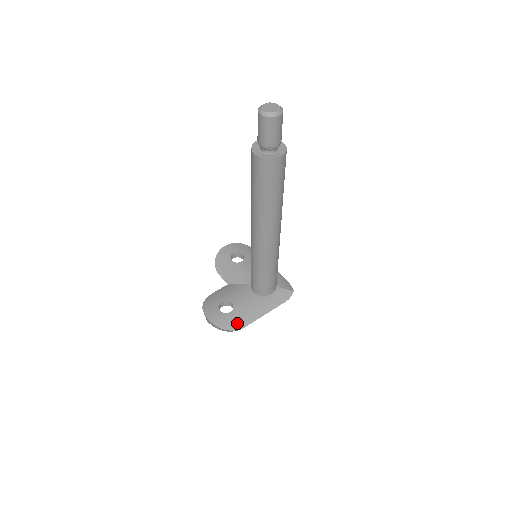
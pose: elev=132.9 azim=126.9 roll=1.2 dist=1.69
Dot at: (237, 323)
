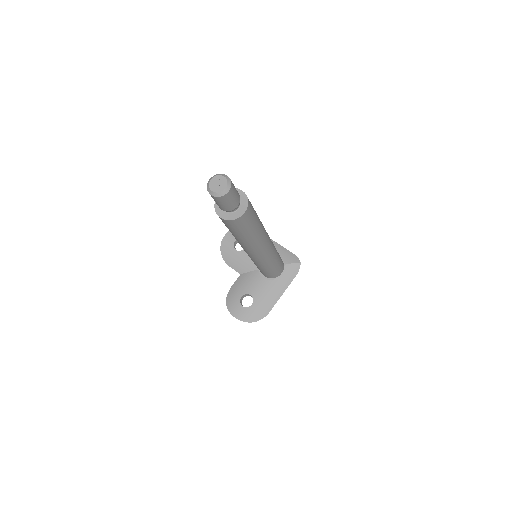
Dot at: (261, 312)
